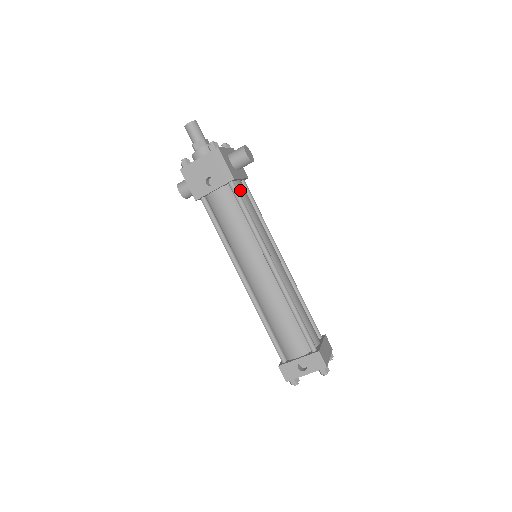
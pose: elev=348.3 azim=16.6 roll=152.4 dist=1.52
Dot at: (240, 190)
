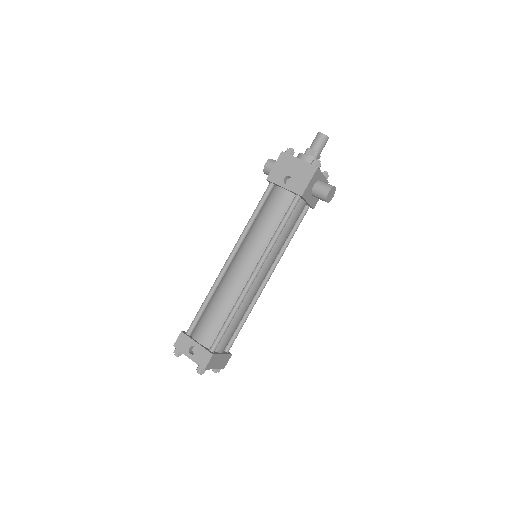
Dot at: (298, 208)
